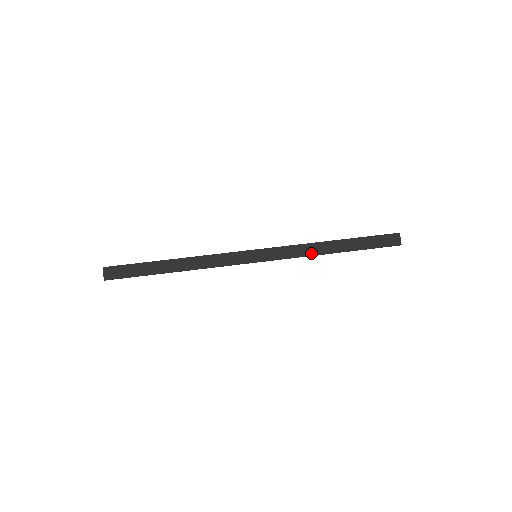
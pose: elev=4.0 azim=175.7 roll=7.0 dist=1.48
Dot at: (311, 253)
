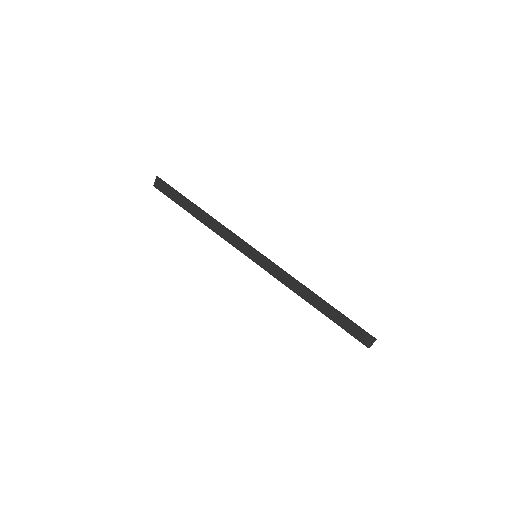
Dot at: (295, 290)
